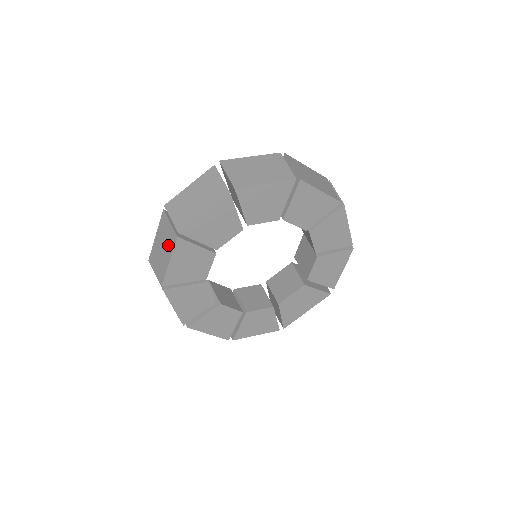
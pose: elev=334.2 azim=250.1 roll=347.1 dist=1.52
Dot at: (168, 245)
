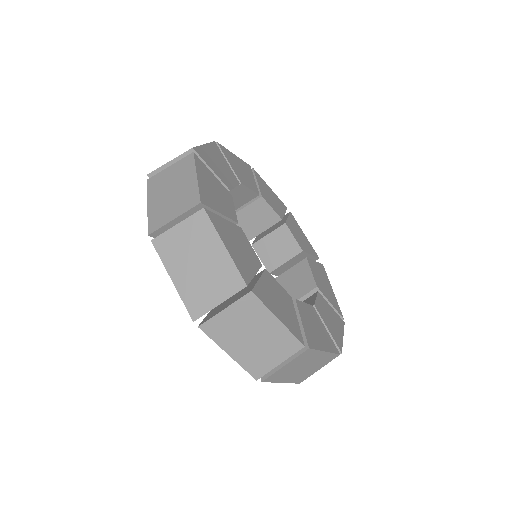
Dot at: (202, 241)
